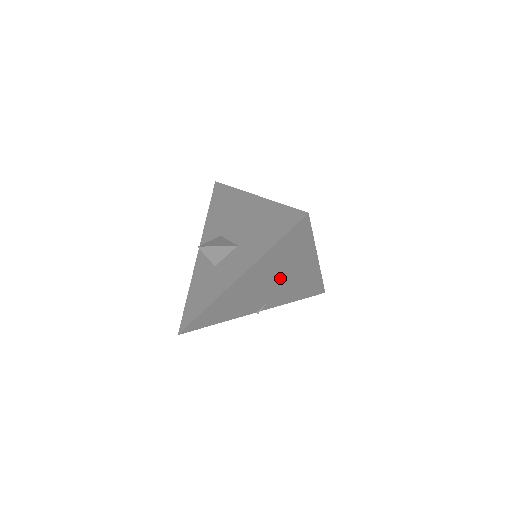
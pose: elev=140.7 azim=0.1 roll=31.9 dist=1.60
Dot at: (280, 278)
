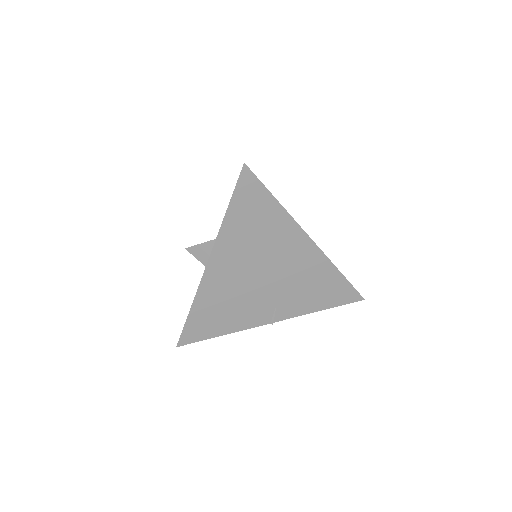
Dot at: (270, 267)
